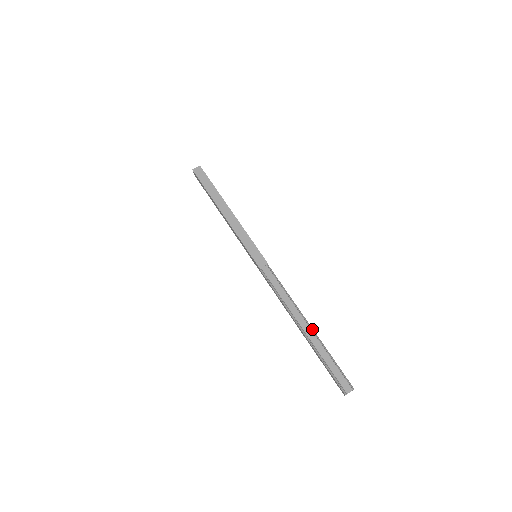
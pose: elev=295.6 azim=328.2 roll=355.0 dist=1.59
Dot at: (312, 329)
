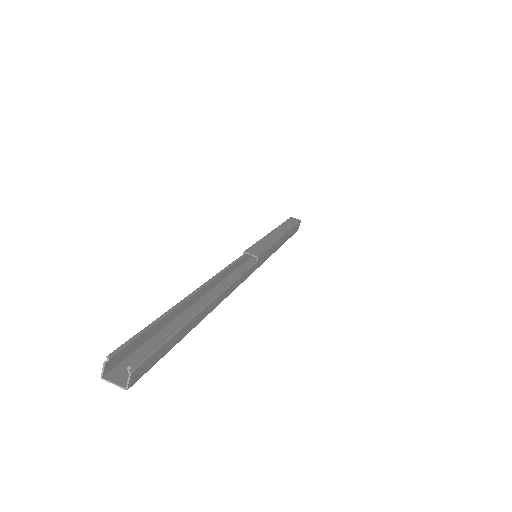
Dot at: (208, 298)
